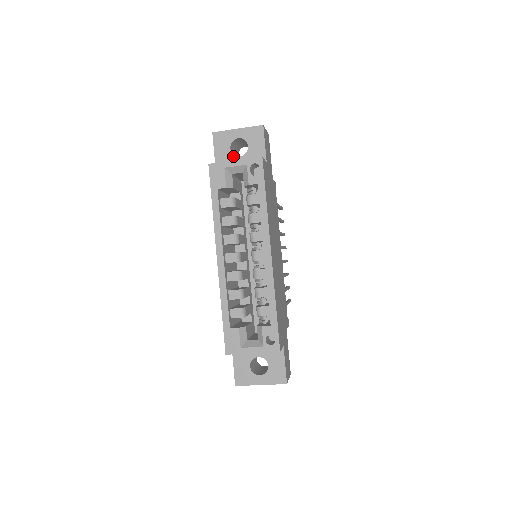
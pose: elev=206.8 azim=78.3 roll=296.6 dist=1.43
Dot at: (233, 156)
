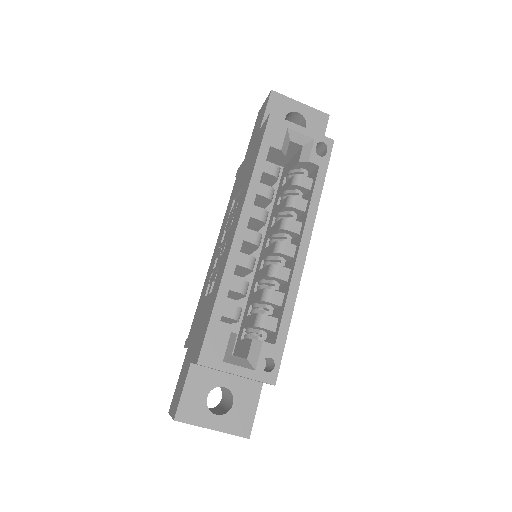
Dot at: occluded
